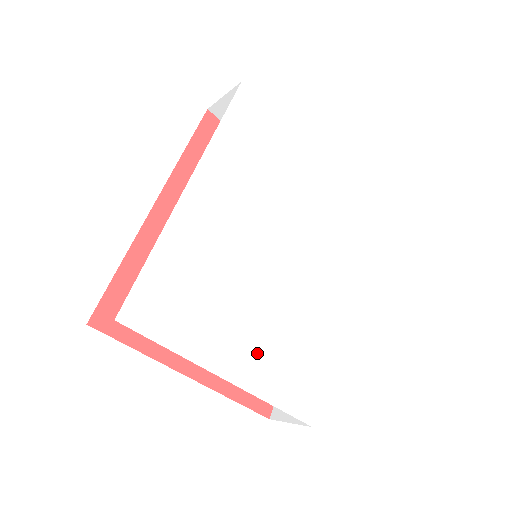
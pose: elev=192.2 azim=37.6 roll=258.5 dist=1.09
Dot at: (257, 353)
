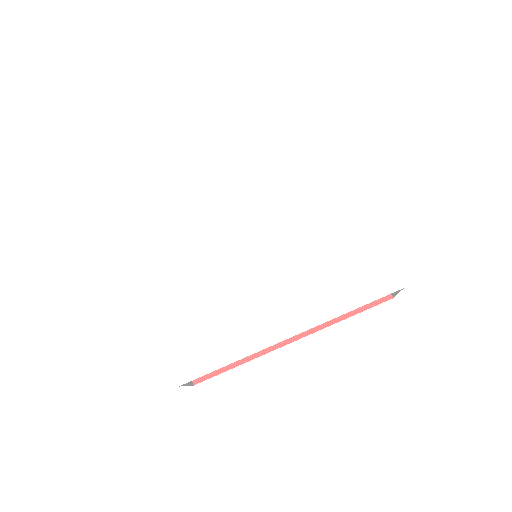
Dot at: (180, 299)
